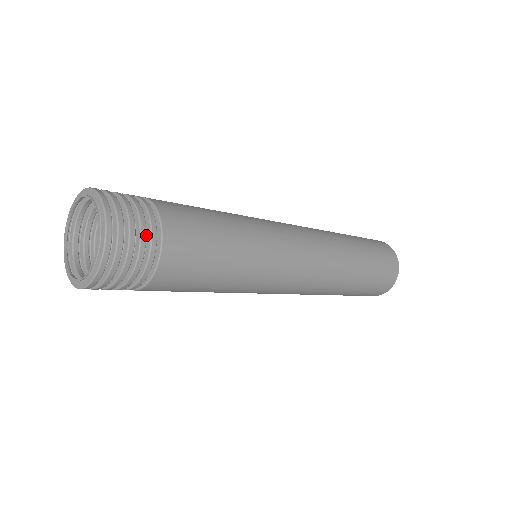
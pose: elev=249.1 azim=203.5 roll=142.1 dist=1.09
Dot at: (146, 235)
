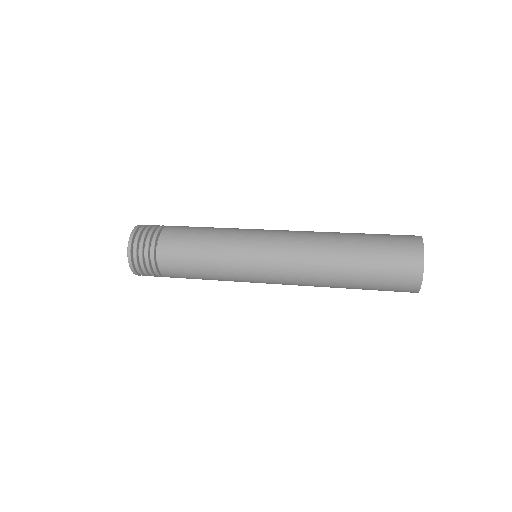
Dot at: (152, 255)
